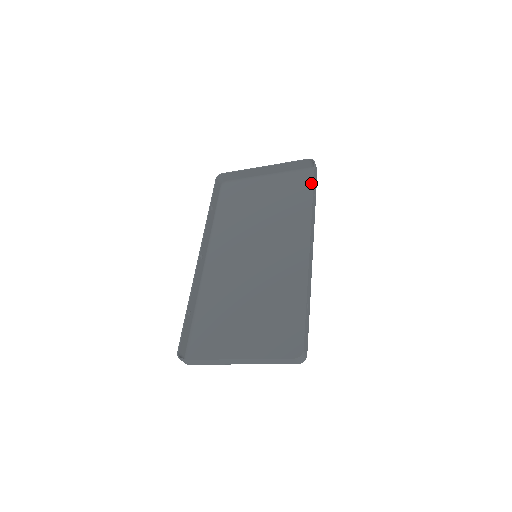
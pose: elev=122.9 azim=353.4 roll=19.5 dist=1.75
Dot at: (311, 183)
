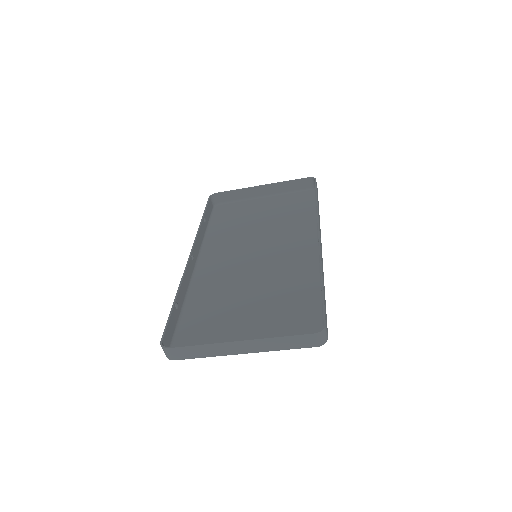
Dot at: (312, 199)
